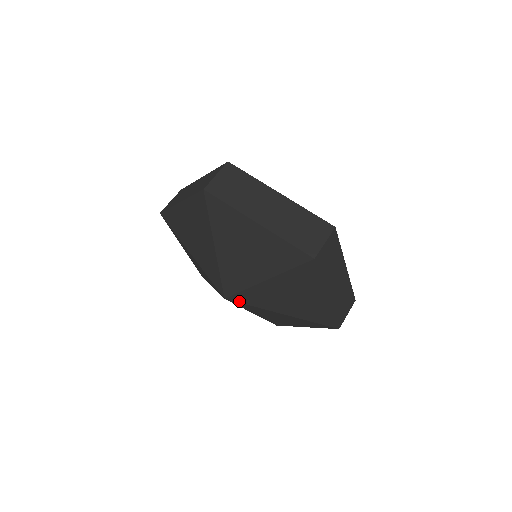
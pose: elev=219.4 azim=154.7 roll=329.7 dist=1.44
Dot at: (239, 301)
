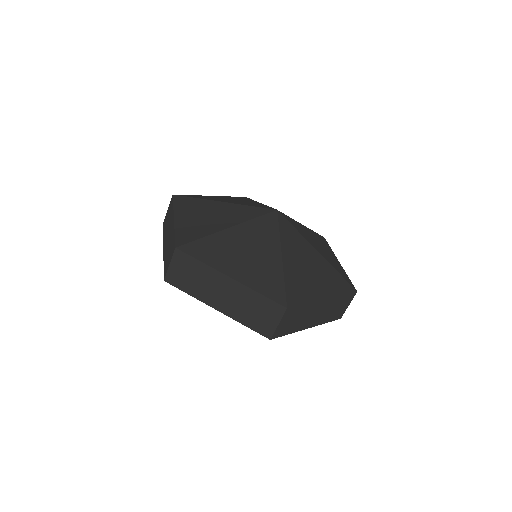
Dot at: occluded
